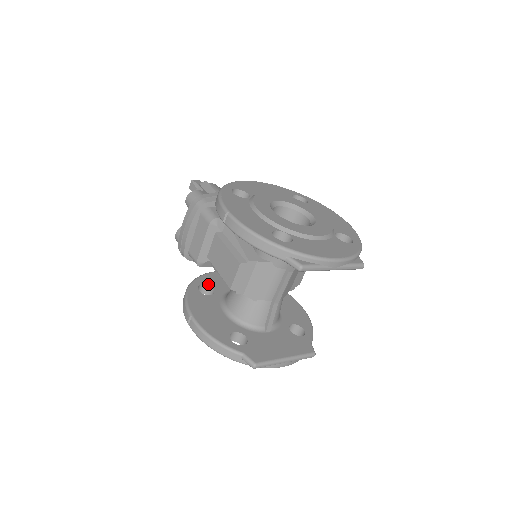
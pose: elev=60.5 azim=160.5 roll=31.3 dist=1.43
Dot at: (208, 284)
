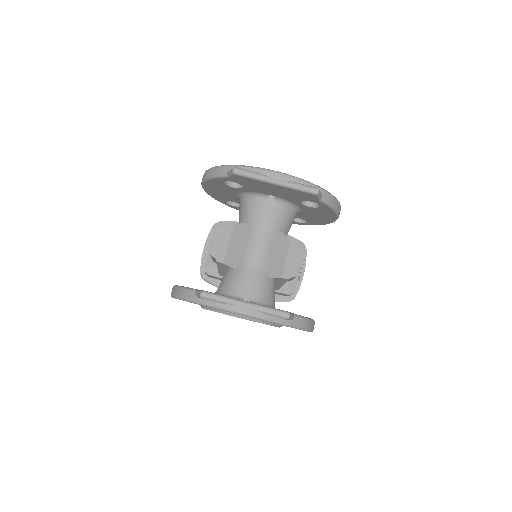
Dot at: occluded
